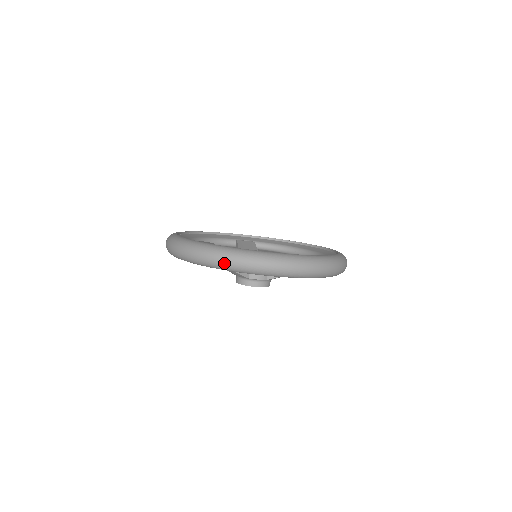
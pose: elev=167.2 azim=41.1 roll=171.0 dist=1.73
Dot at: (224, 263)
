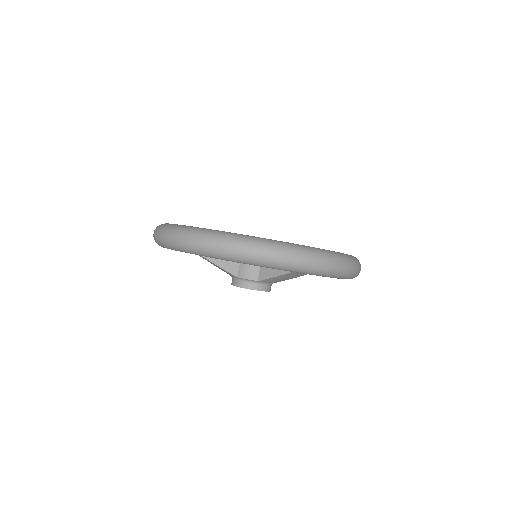
Dot at: (176, 241)
